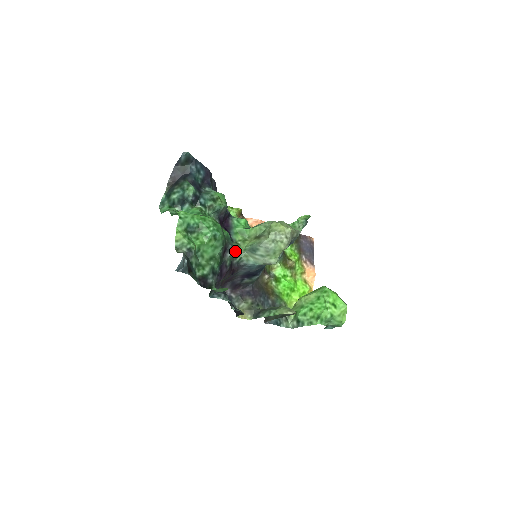
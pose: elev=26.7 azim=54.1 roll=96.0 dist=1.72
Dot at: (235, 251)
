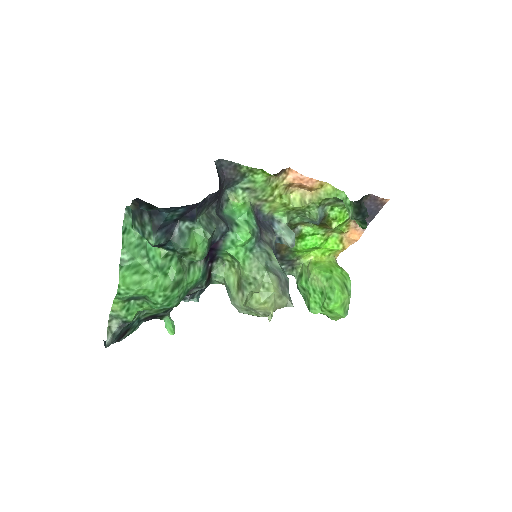
Dot at: (213, 276)
